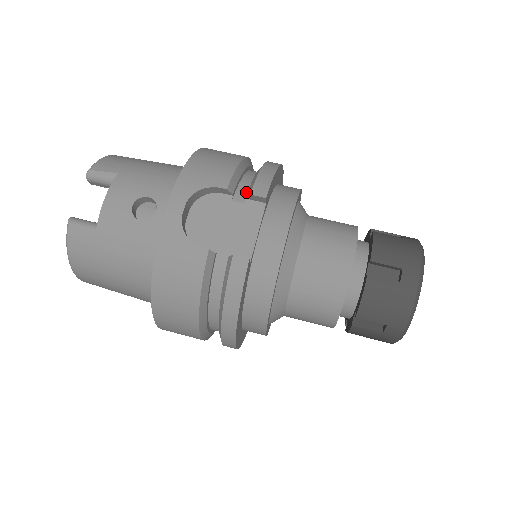
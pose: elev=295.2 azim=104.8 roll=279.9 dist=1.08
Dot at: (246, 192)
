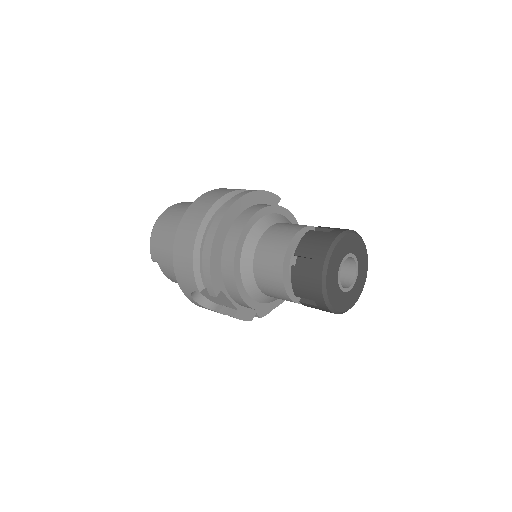
Dot at: occluded
